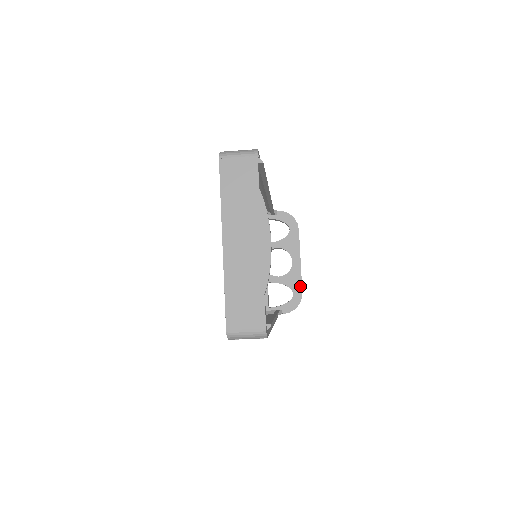
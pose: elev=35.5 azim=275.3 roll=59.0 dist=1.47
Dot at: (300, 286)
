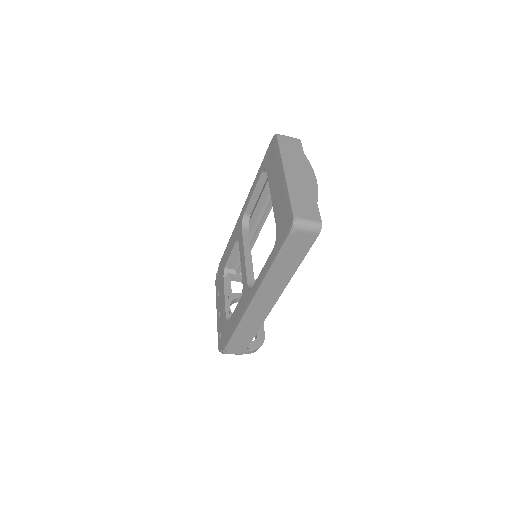
Dot at: (263, 330)
